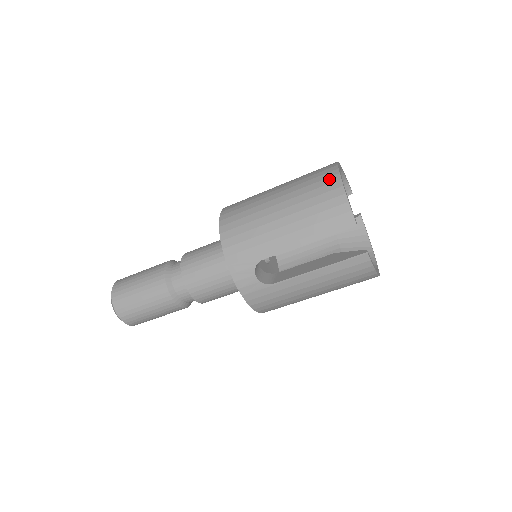
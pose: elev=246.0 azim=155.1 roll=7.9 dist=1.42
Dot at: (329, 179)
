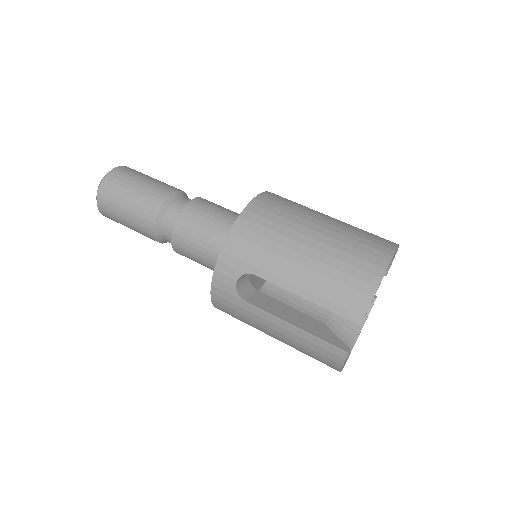
Dot at: (376, 259)
